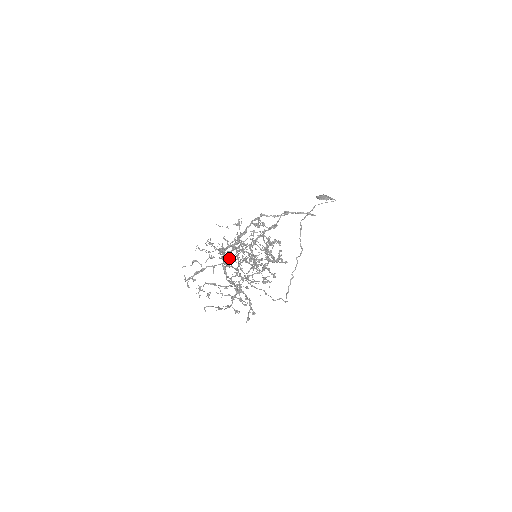
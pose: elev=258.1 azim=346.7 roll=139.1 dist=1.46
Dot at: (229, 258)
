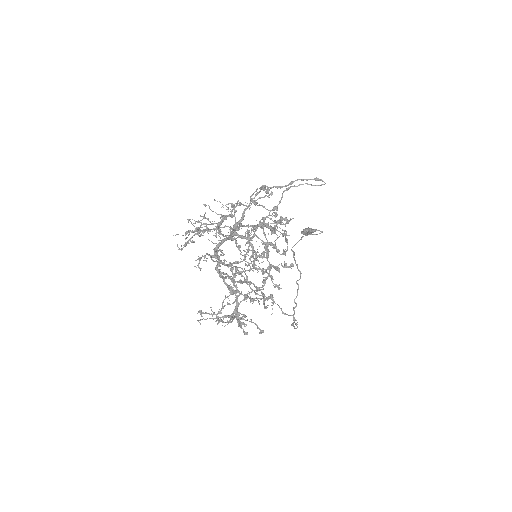
Dot at: occluded
